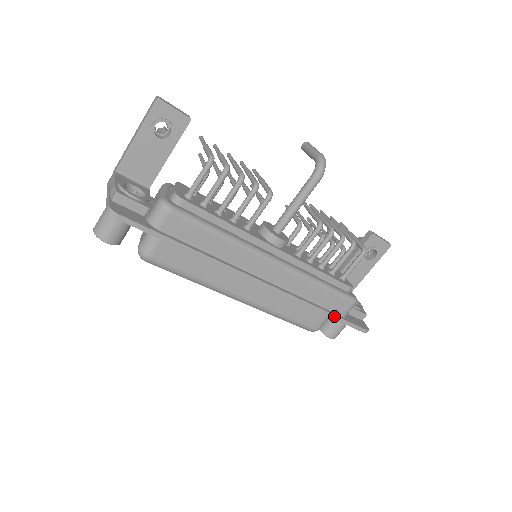
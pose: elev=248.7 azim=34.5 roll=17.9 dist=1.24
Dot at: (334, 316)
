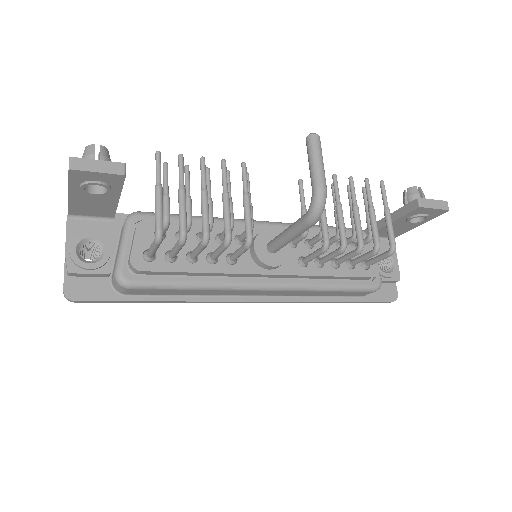
Dot at: (350, 302)
